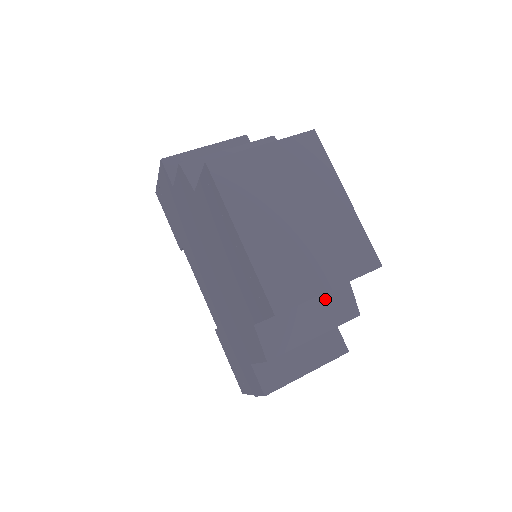
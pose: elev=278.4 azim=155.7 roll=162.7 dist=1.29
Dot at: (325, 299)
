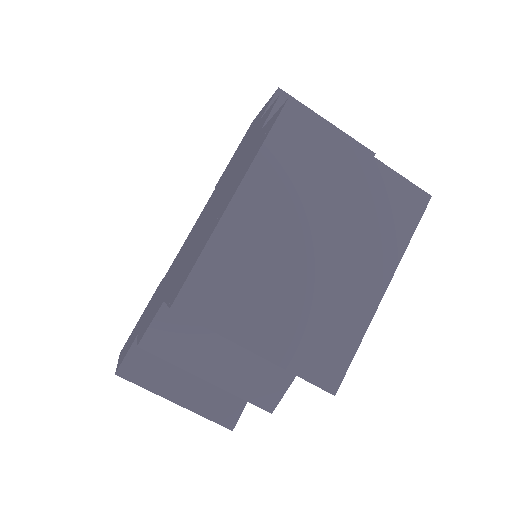
Dot at: (257, 359)
